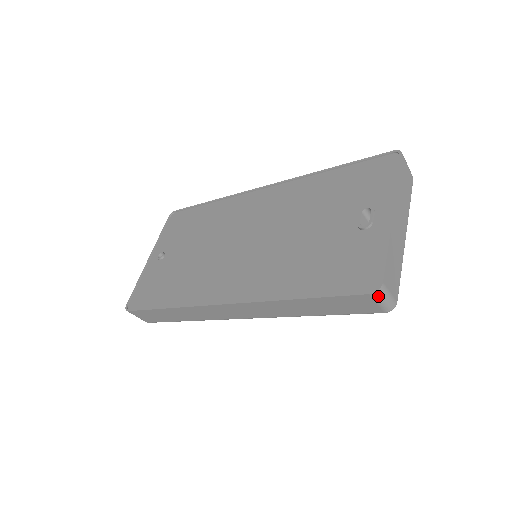
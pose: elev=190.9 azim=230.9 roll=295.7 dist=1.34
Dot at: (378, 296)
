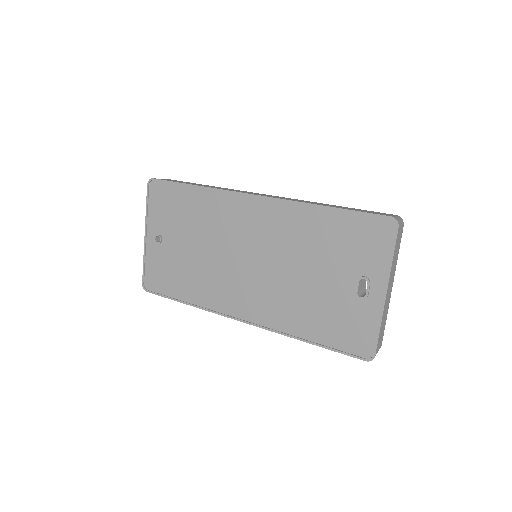
Dot at: (371, 359)
